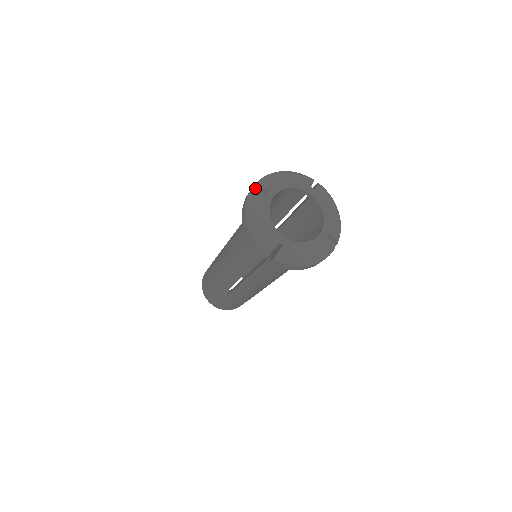
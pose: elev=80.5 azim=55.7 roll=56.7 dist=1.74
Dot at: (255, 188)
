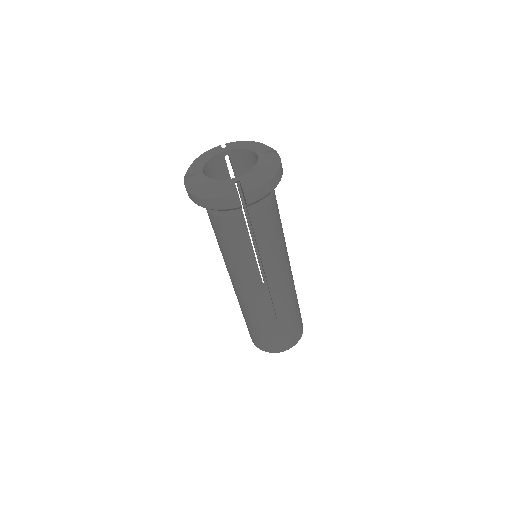
Dot at: occluded
